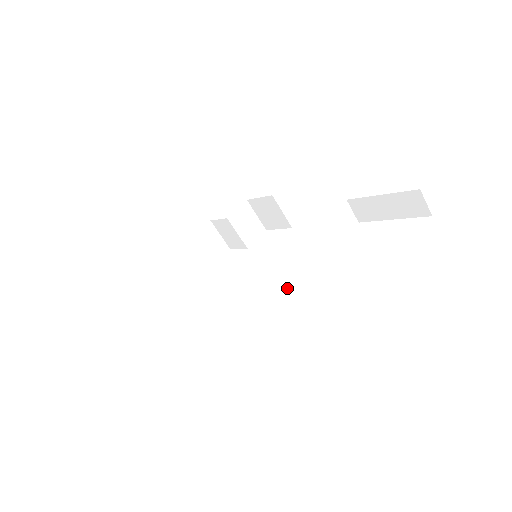
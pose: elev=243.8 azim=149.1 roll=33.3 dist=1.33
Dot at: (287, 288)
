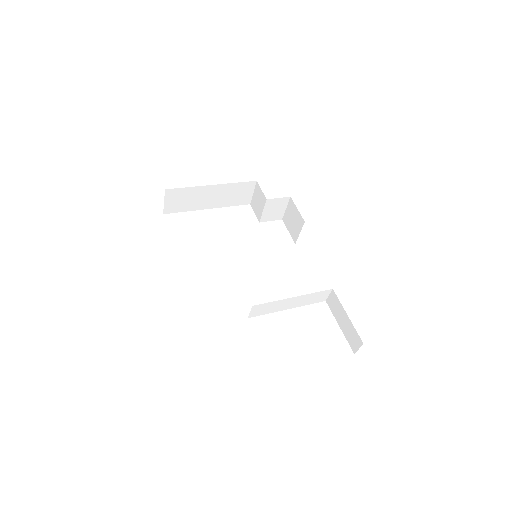
Dot at: (250, 312)
